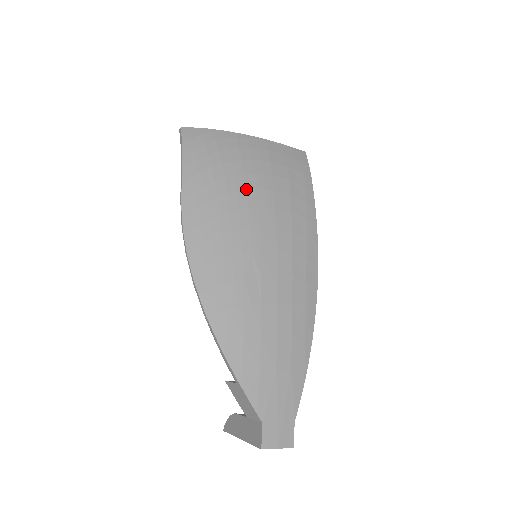
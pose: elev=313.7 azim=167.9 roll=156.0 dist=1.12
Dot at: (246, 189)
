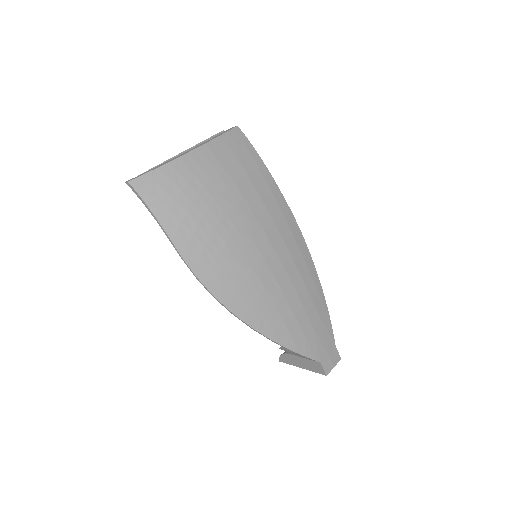
Dot at: (225, 214)
